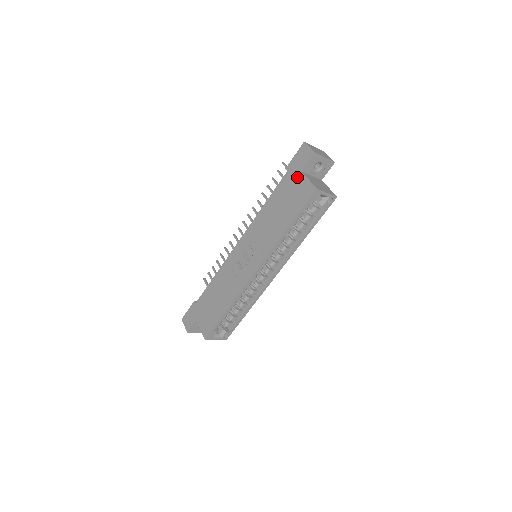
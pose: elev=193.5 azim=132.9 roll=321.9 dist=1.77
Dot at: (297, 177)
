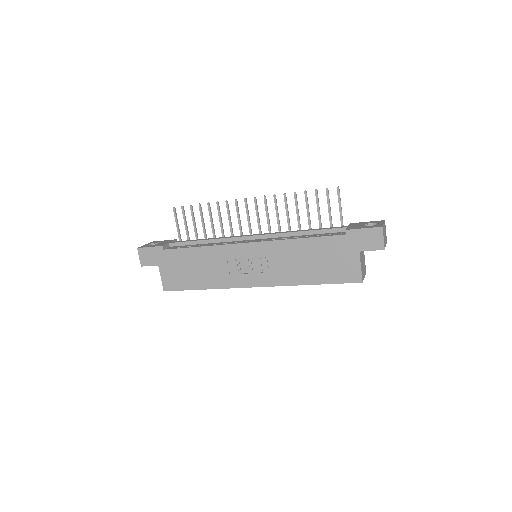
Dot at: (352, 252)
